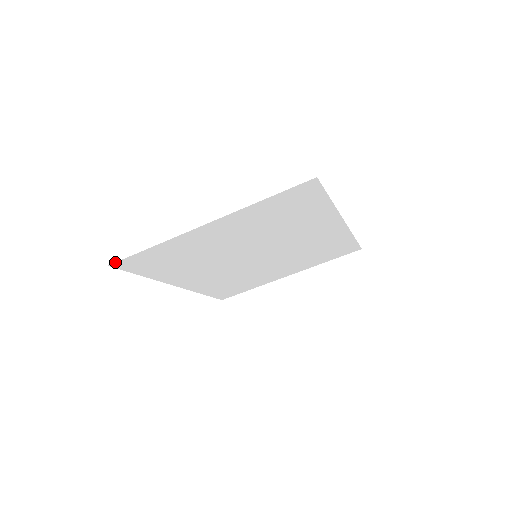
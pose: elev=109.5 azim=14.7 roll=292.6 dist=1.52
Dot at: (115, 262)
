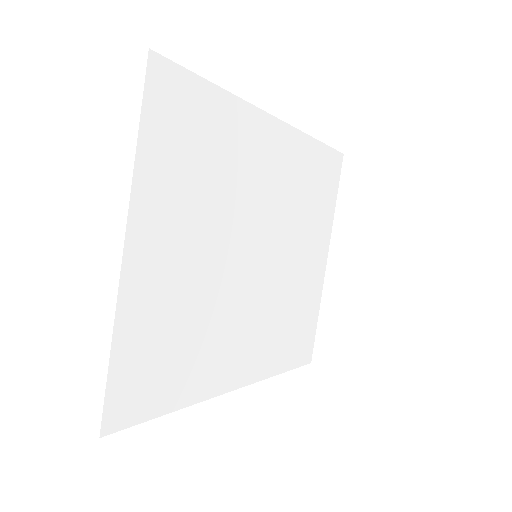
Dot at: occluded
